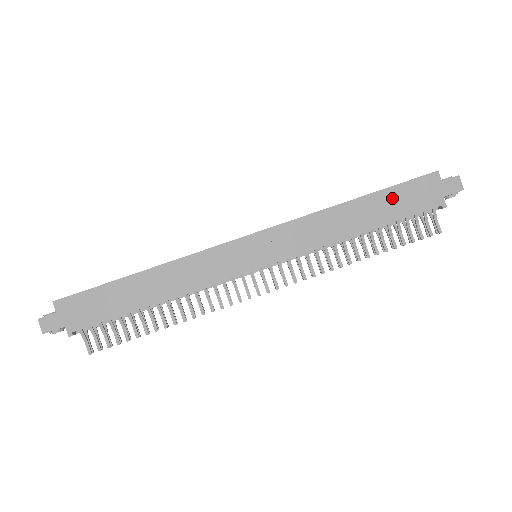
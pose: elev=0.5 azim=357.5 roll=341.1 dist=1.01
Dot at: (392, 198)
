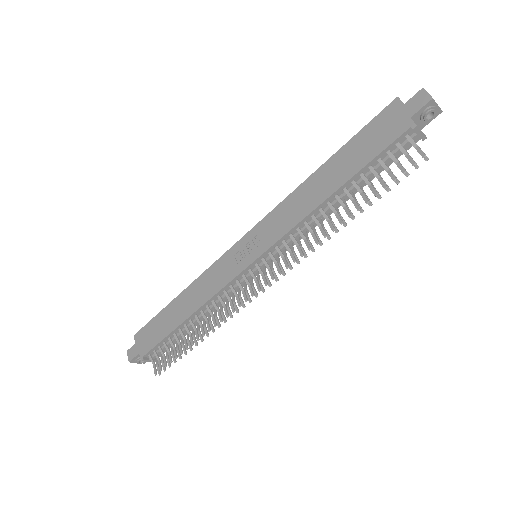
Dot at: (355, 148)
